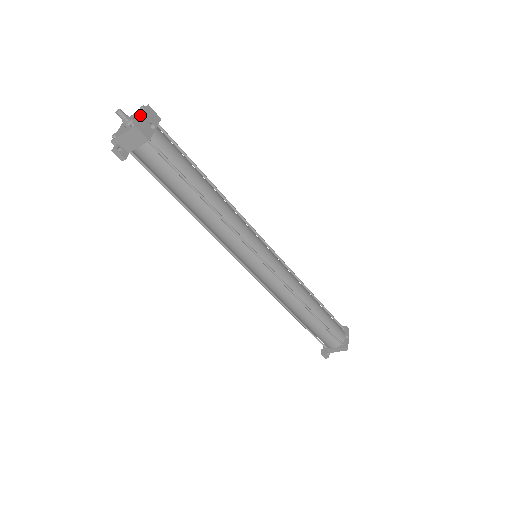
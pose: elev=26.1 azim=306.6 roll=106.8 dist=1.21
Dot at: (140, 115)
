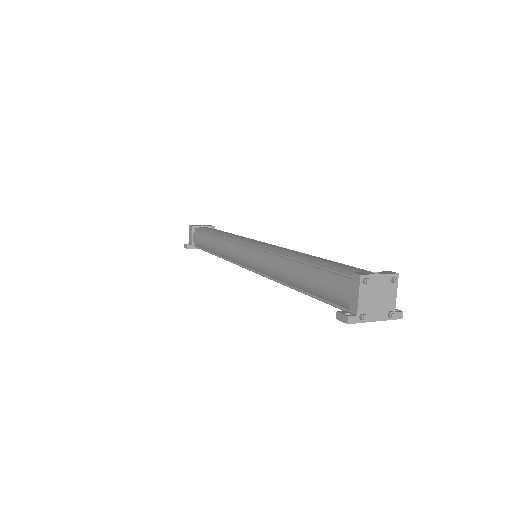
Dot at: occluded
